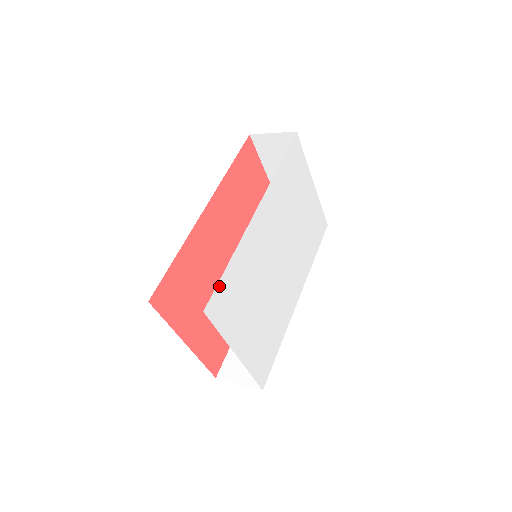
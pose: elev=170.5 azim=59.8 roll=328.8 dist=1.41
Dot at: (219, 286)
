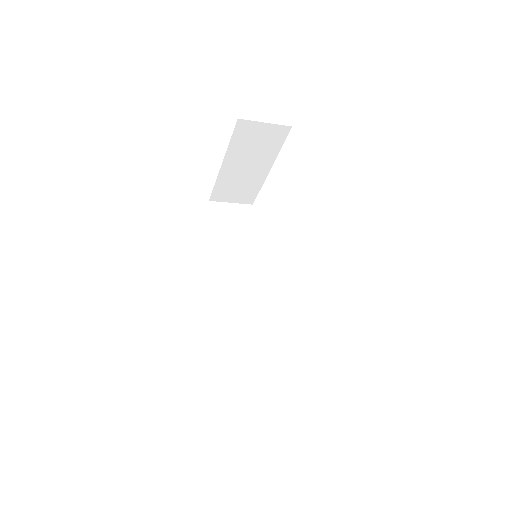
Dot at: occluded
